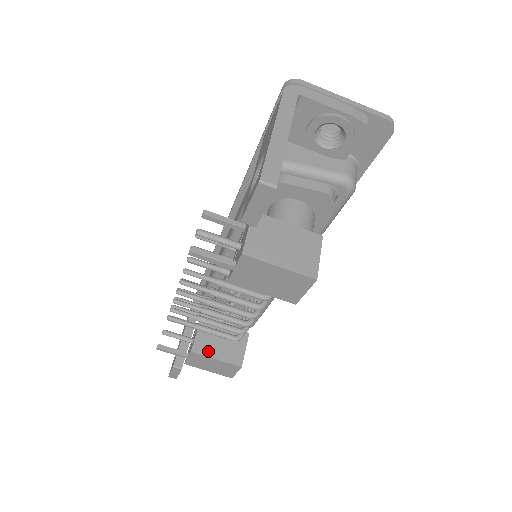
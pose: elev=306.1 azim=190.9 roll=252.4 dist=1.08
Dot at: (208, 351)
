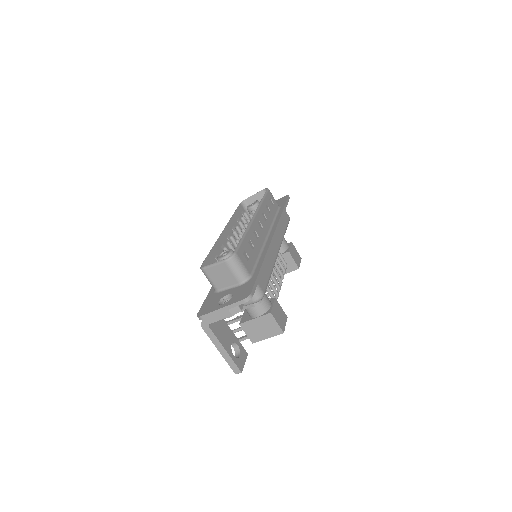
Dot at: occluded
